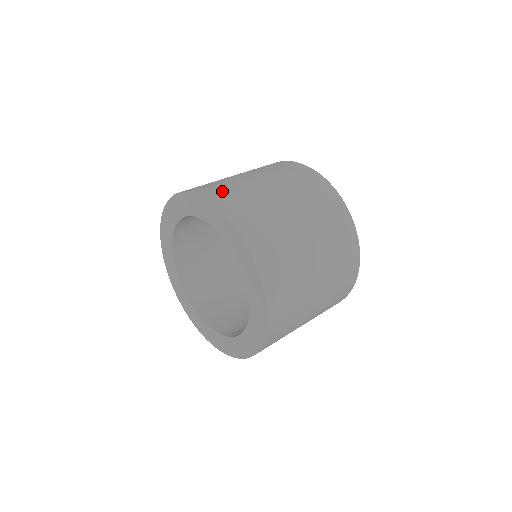
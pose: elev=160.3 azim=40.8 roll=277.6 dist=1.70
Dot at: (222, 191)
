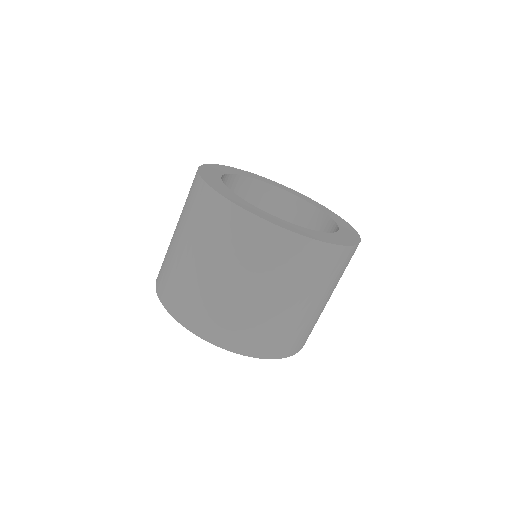
Dot at: (167, 285)
